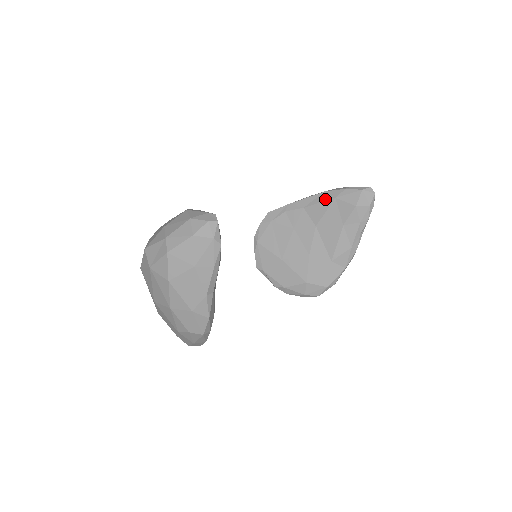
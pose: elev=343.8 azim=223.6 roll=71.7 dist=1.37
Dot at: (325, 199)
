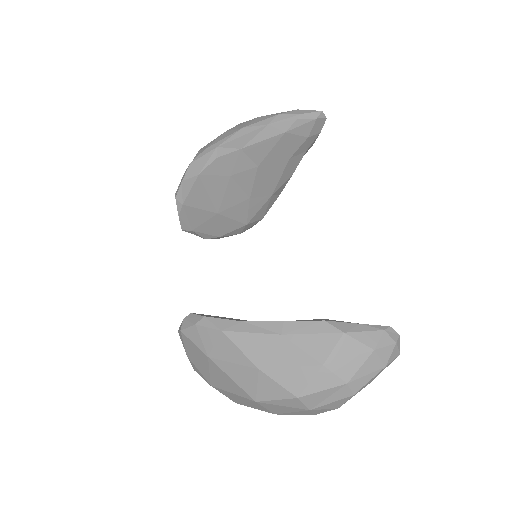
Dot at: (271, 135)
